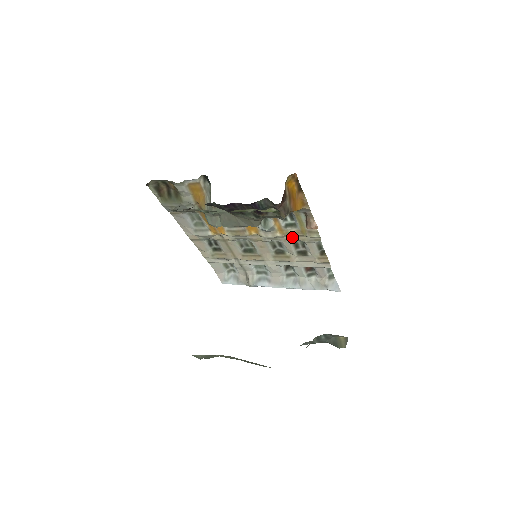
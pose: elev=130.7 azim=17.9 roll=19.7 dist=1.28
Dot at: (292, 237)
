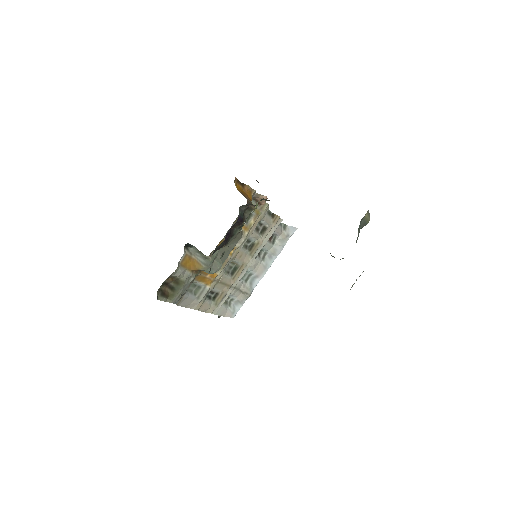
Dot at: (253, 226)
